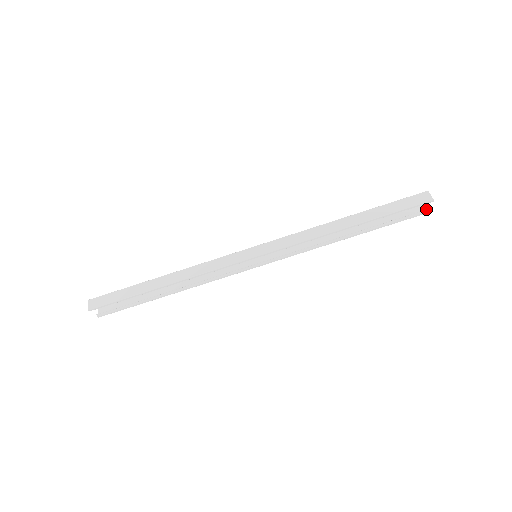
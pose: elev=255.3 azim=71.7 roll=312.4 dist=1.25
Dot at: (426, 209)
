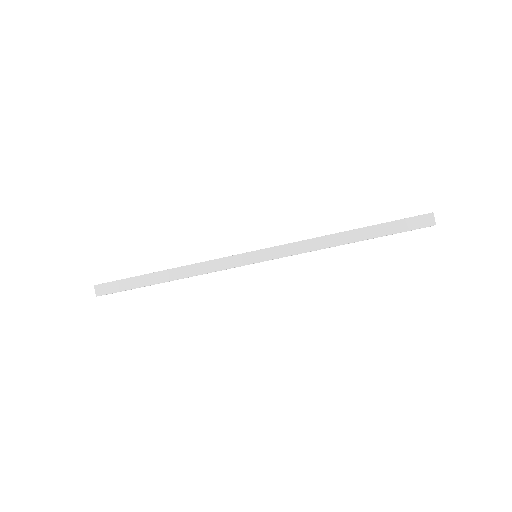
Dot at: occluded
